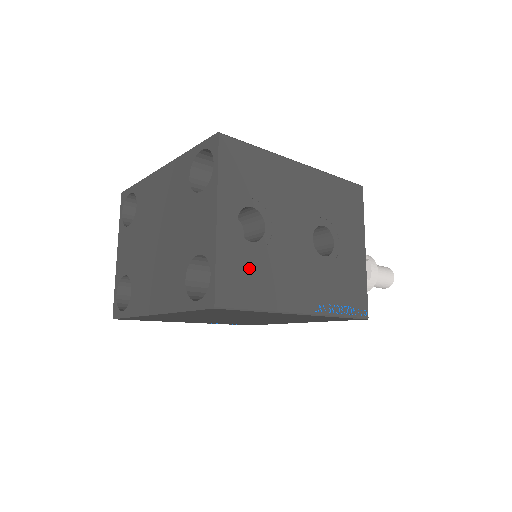
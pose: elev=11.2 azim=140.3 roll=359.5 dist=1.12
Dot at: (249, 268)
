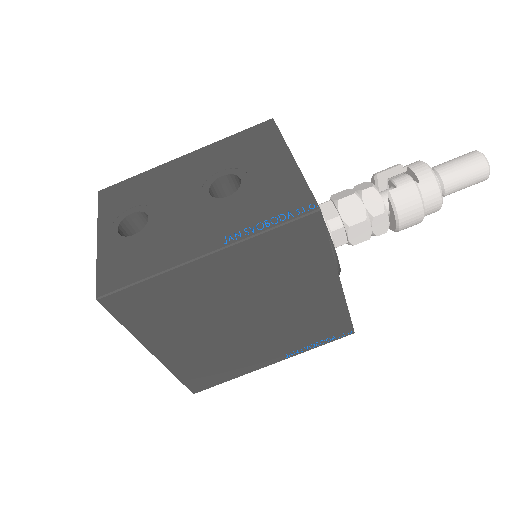
Dot at: (132, 253)
